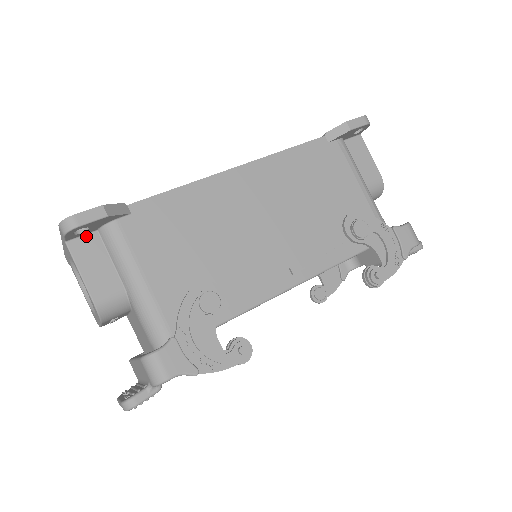
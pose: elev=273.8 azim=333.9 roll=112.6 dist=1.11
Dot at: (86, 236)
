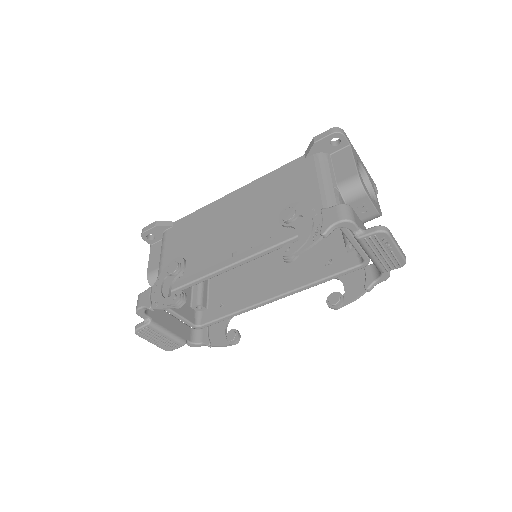
Dot at: (159, 242)
